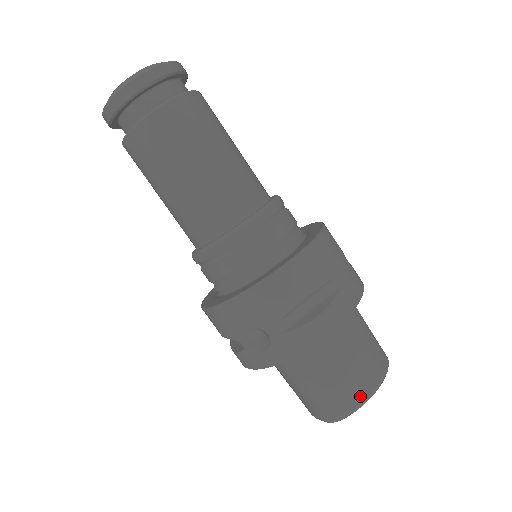
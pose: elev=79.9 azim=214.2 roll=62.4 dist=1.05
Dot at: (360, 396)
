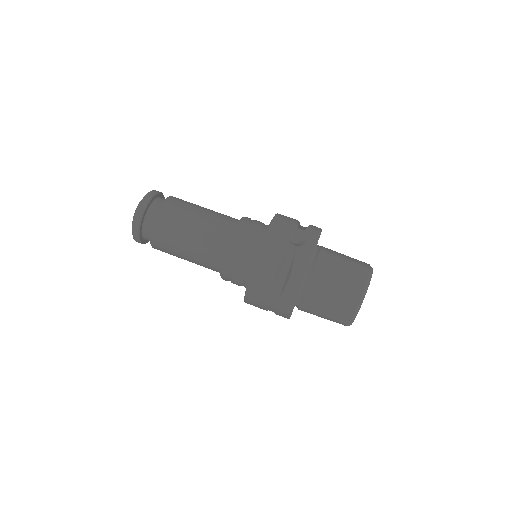
Dot at: (366, 263)
